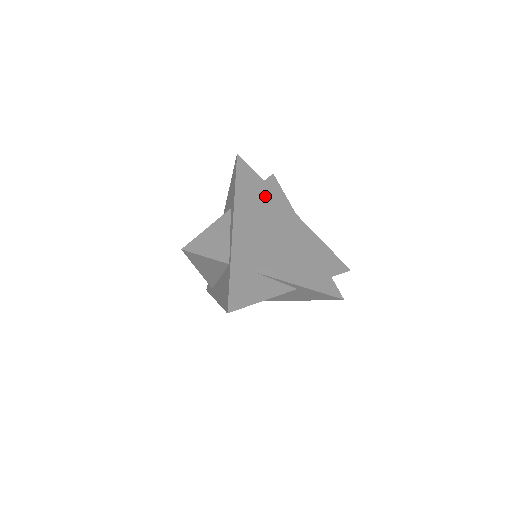
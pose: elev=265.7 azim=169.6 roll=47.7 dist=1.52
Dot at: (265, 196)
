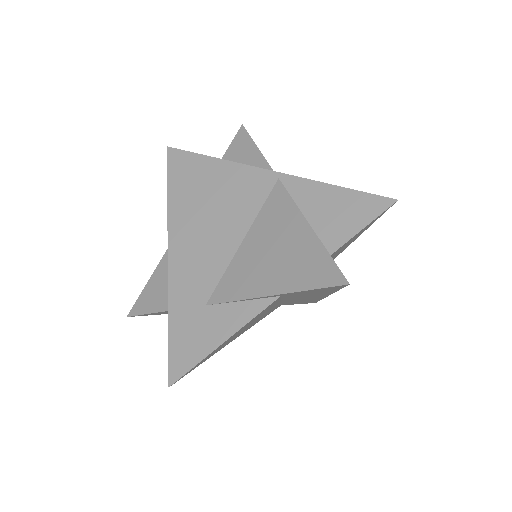
Dot at: (213, 178)
